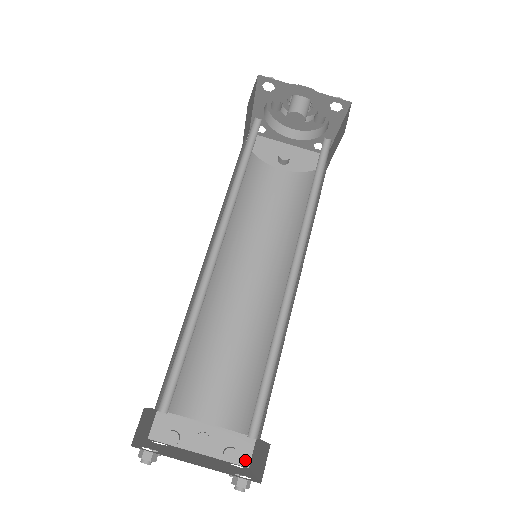
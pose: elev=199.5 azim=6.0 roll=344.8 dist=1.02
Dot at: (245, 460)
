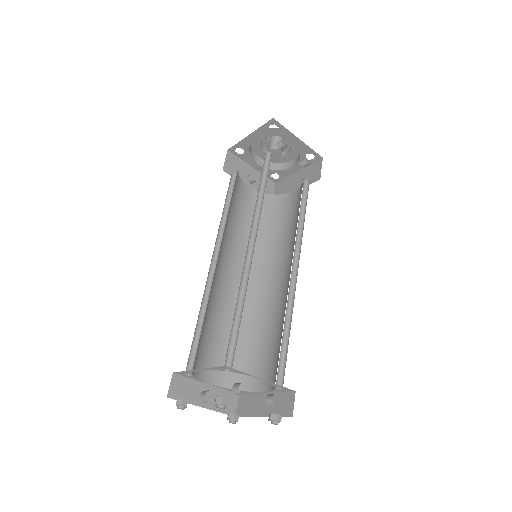
Dot at: (233, 411)
